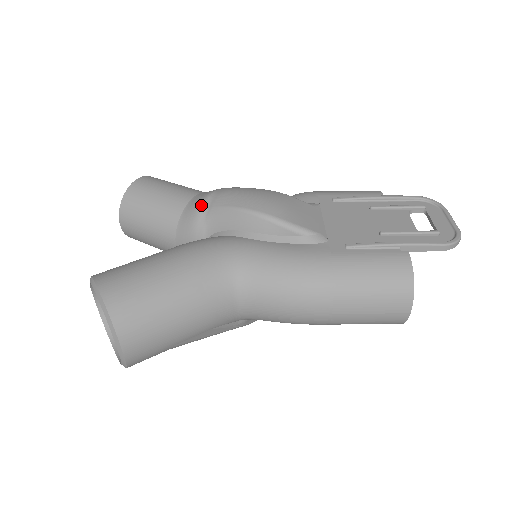
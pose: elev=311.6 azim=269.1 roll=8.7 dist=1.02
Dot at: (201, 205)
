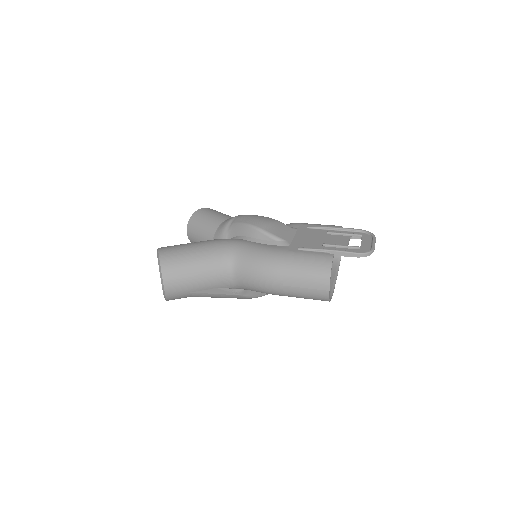
Dot at: (228, 222)
